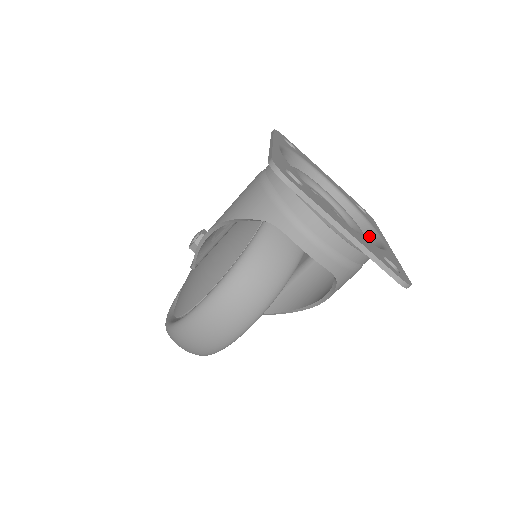
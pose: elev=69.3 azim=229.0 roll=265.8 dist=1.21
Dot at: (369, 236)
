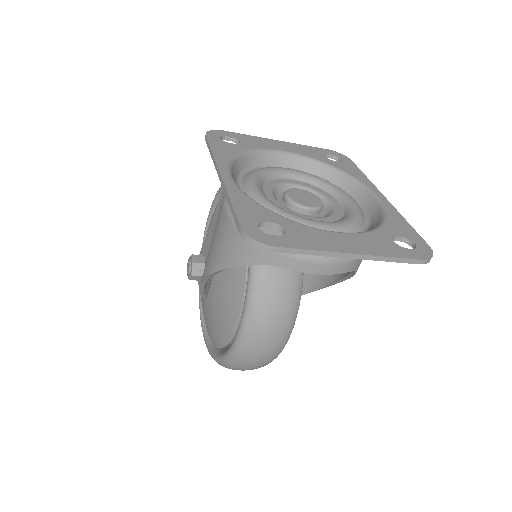
Dot at: (358, 194)
